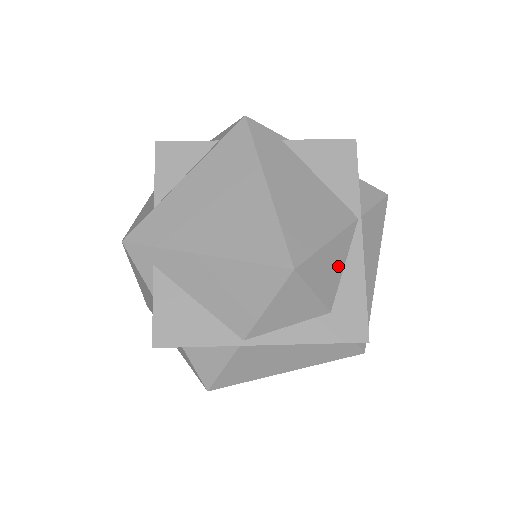
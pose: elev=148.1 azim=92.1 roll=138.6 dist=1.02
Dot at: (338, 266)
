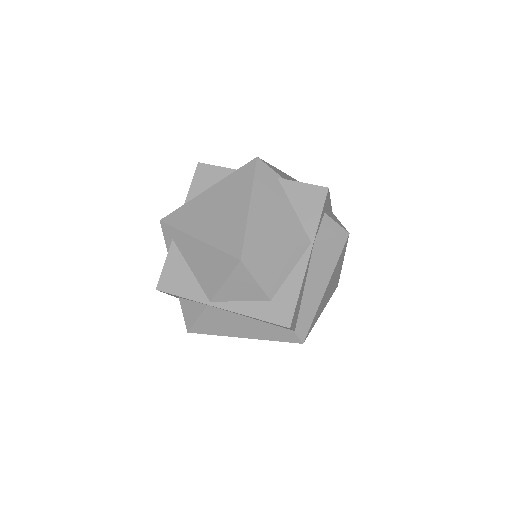
Dot at: (284, 270)
